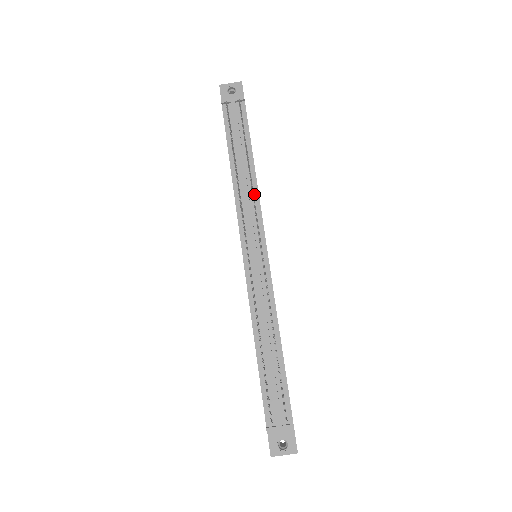
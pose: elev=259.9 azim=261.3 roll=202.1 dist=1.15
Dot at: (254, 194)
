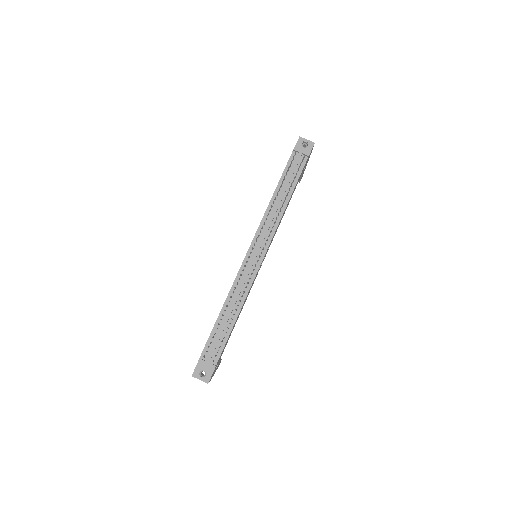
Dot at: (278, 218)
